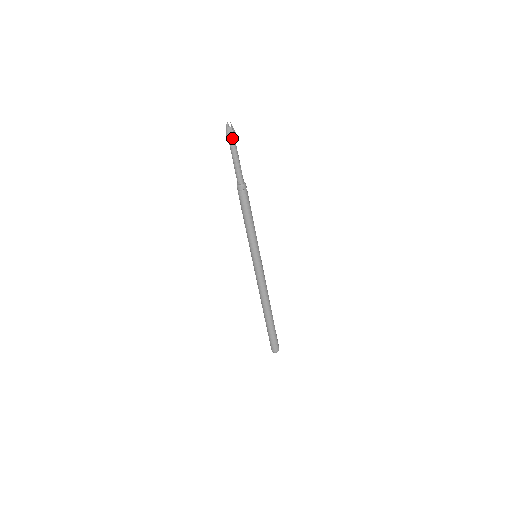
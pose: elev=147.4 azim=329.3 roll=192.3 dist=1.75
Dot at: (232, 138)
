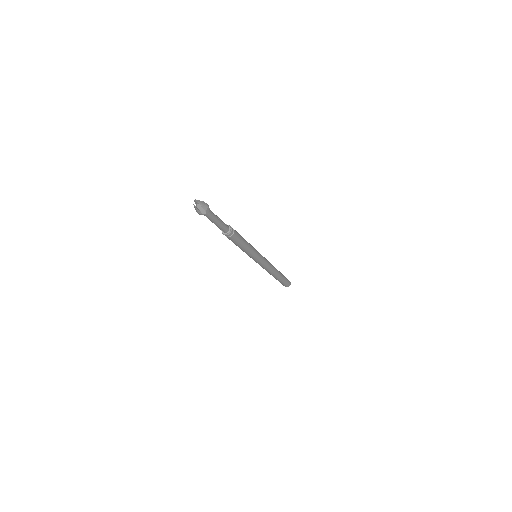
Dot at: (204, 213)
